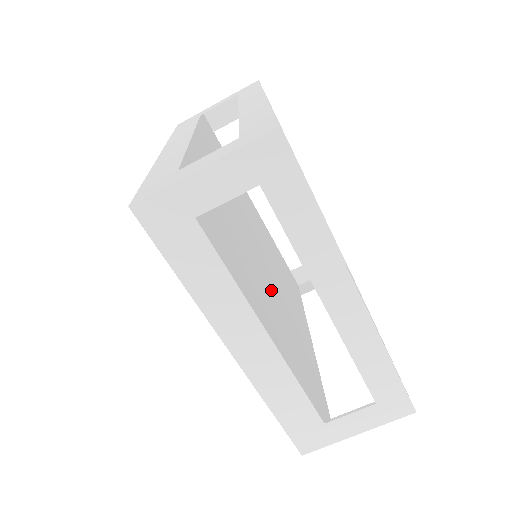
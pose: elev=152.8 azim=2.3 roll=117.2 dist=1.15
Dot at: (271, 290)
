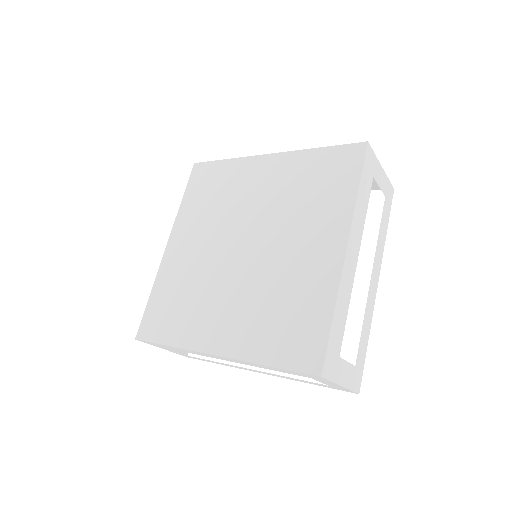
Dot at: occluded
